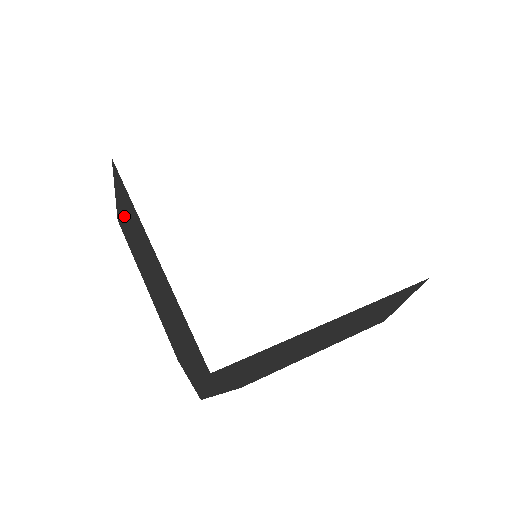
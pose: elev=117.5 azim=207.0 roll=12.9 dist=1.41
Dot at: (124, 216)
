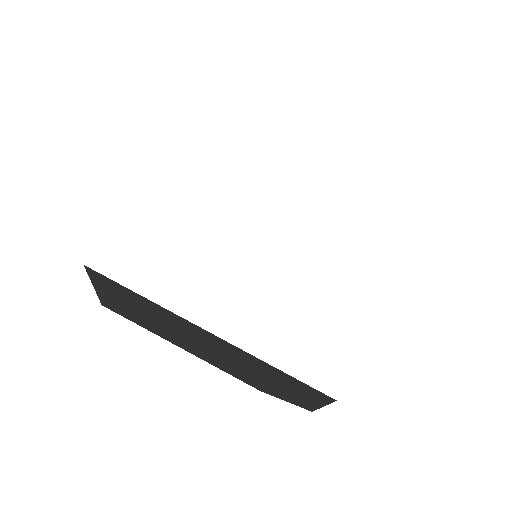
Dot at: (122, 304)
